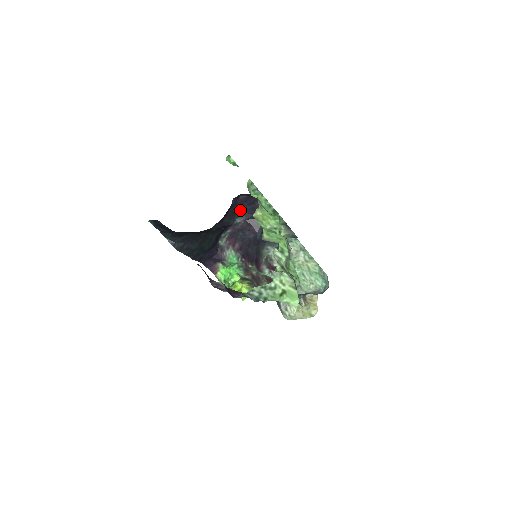
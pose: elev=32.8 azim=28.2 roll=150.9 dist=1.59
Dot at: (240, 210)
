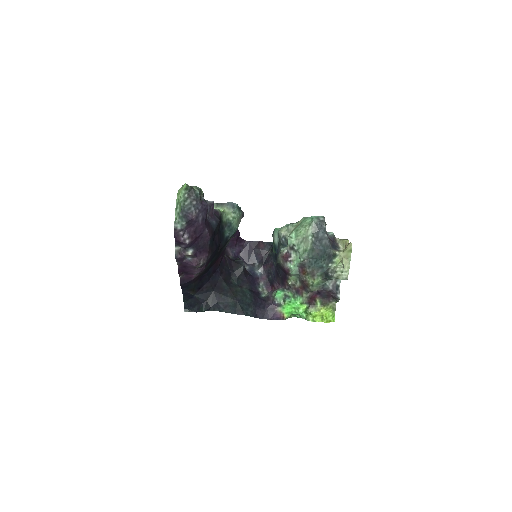
Dot at: (253, 264)
